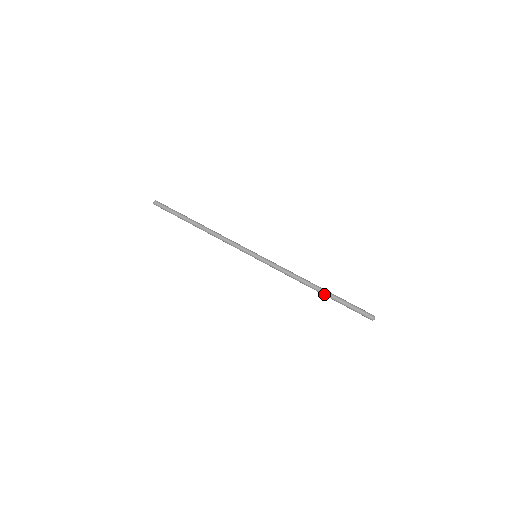
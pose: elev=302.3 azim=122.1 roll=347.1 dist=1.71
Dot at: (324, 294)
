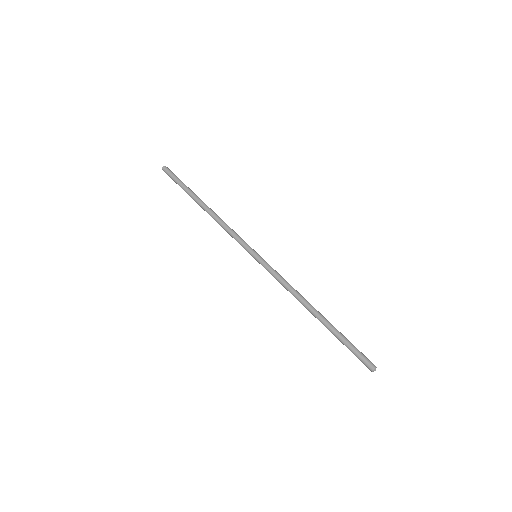
Dot at: occluded
